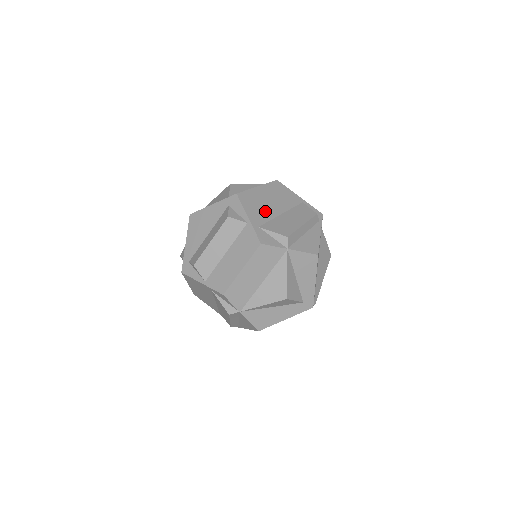
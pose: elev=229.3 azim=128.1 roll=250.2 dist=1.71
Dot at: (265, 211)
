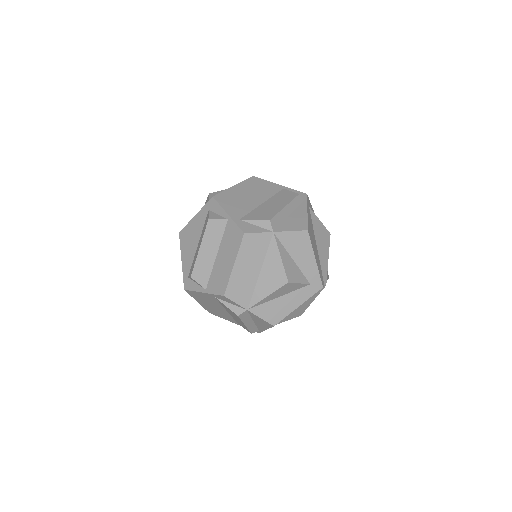
Dot at: (244, 205)
